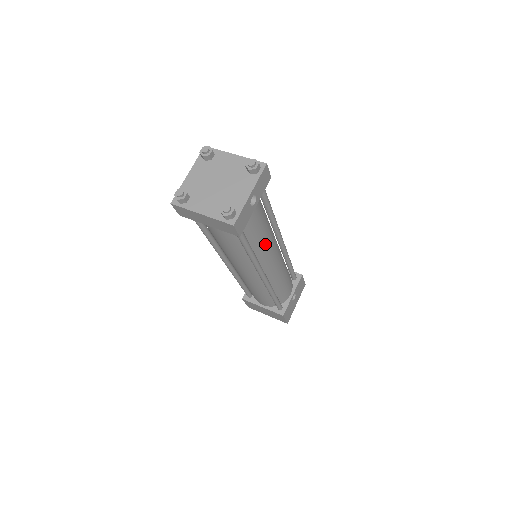
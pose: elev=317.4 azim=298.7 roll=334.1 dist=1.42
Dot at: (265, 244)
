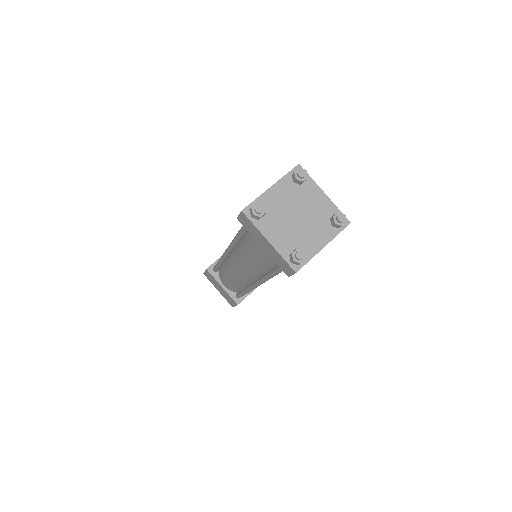
Dot at: occluded
